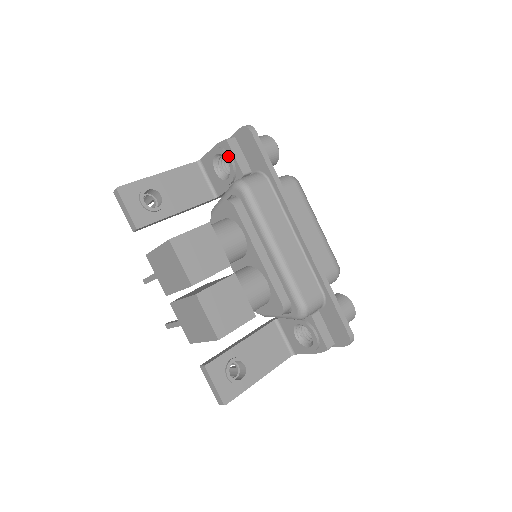
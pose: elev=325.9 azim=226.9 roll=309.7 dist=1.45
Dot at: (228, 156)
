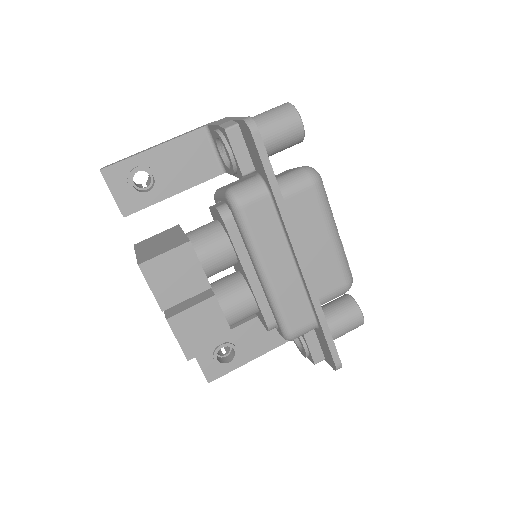
Dot at: (227, 150)
